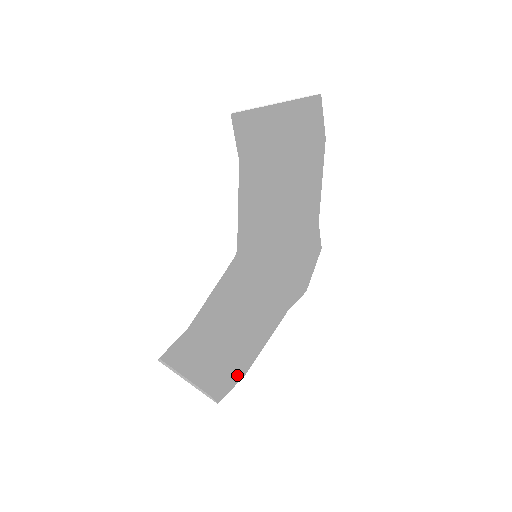
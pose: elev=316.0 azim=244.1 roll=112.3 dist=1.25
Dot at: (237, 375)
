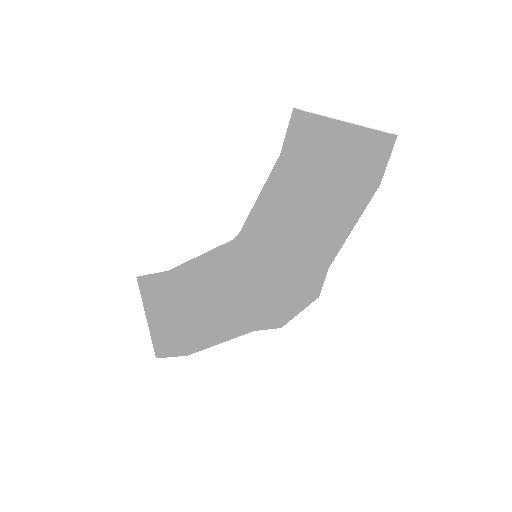
Dot at: (185, 350)
